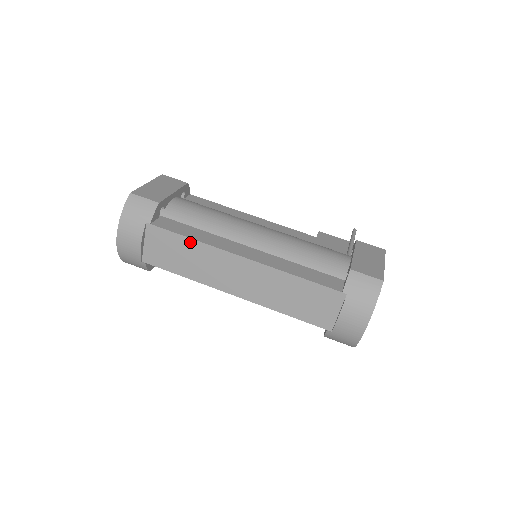
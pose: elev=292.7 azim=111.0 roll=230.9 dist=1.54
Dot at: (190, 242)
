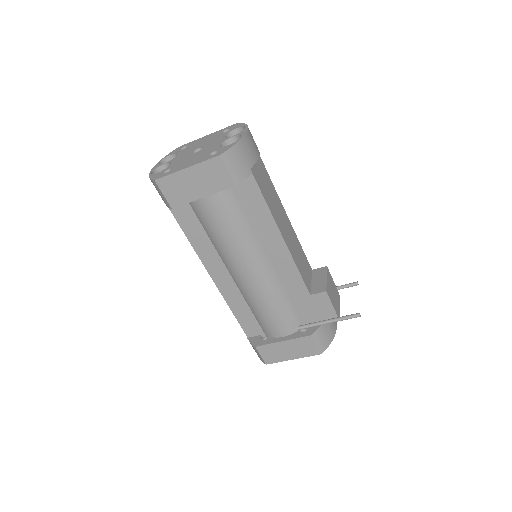
Dot at: (188, 236)
